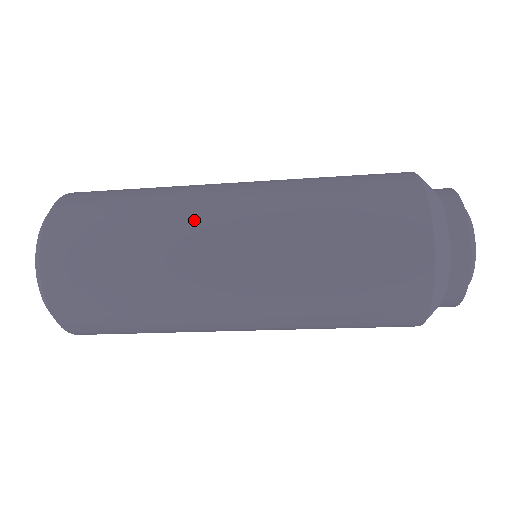
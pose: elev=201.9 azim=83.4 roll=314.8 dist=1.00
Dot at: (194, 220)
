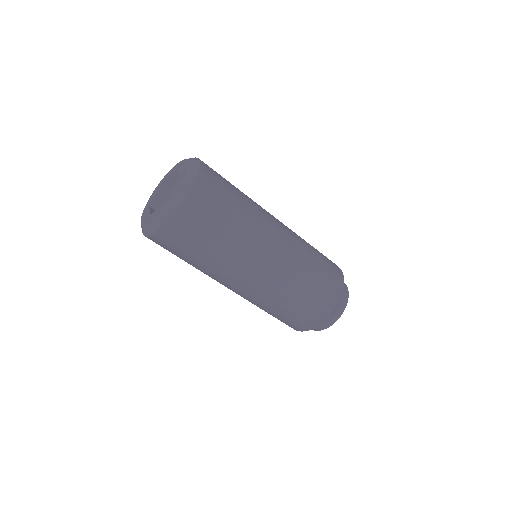
Dot at: (266, 212)
